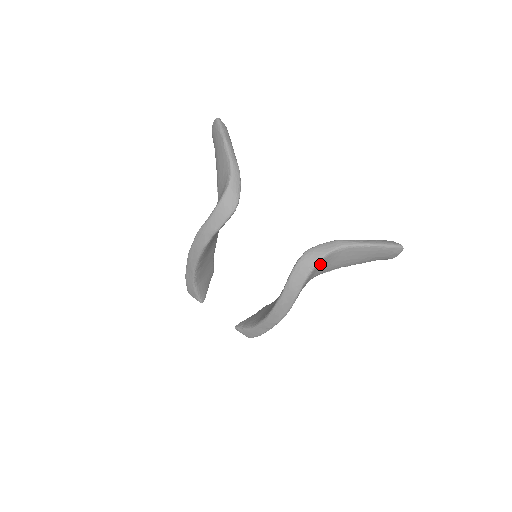
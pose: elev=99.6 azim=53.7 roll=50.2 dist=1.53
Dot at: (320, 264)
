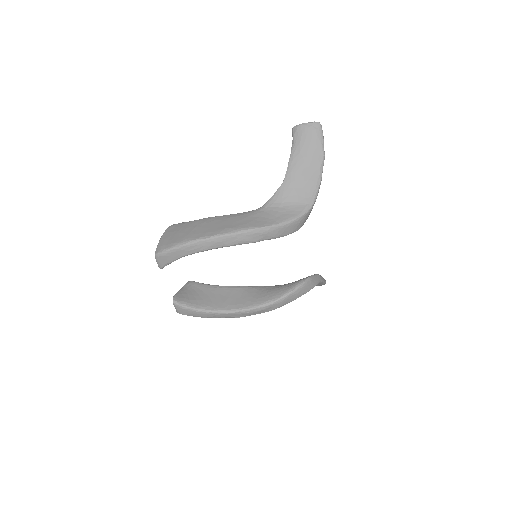
Dot at: occluded
